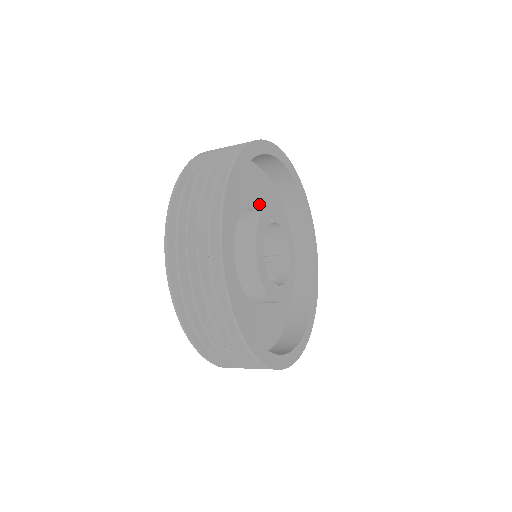
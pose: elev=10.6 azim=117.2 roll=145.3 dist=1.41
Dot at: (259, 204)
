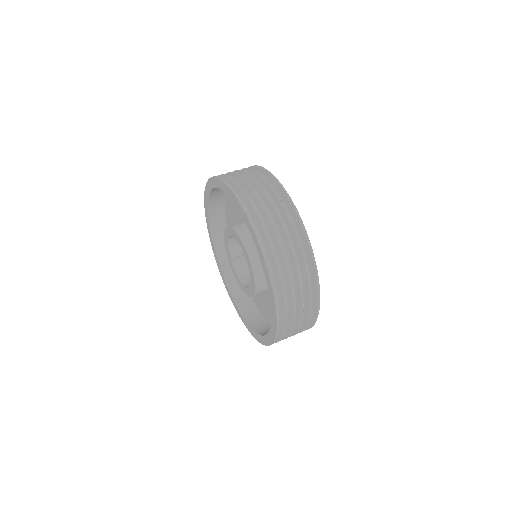
Dot at: occluded
